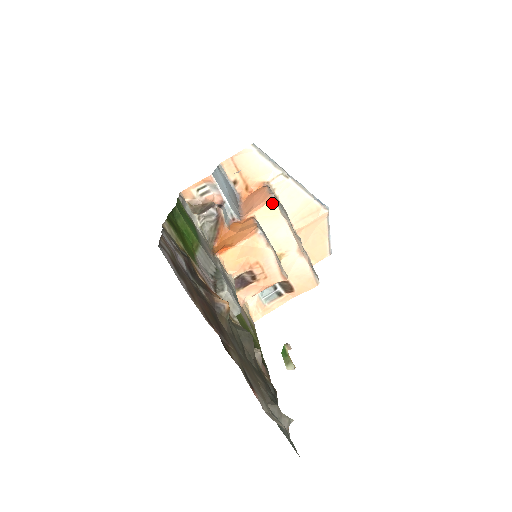
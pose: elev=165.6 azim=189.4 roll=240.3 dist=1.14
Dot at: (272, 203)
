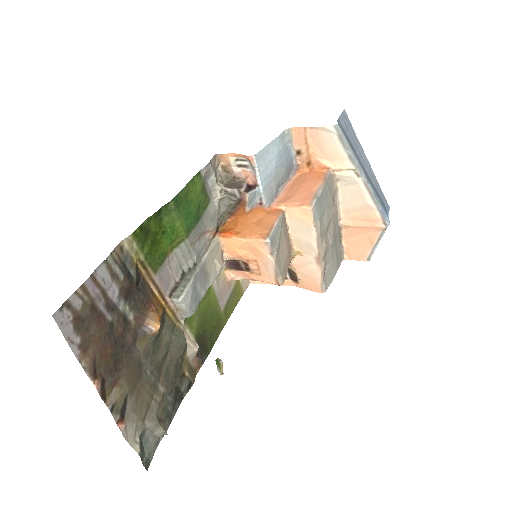
Dot at: (308, 209)
